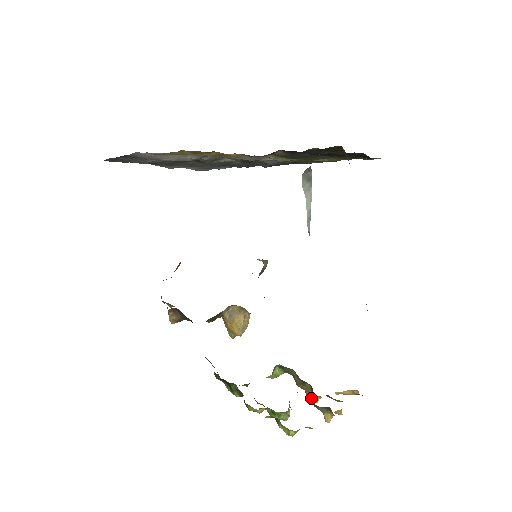
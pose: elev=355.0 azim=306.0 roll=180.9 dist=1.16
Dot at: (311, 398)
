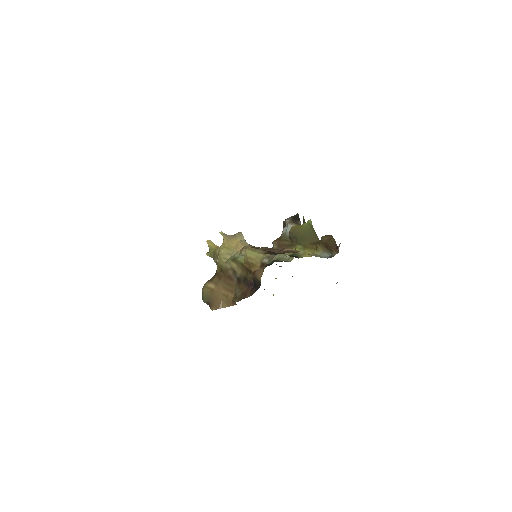
Dot at: occluded
